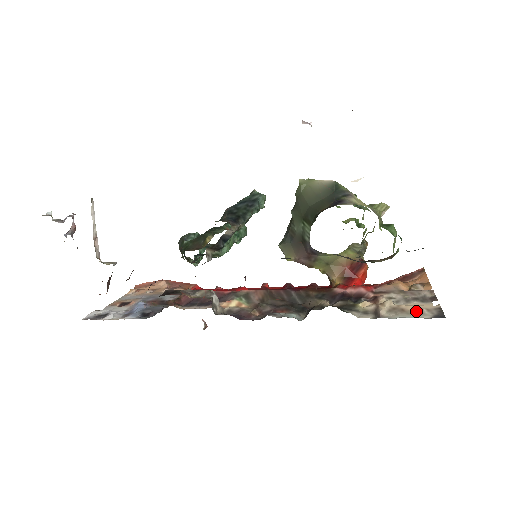
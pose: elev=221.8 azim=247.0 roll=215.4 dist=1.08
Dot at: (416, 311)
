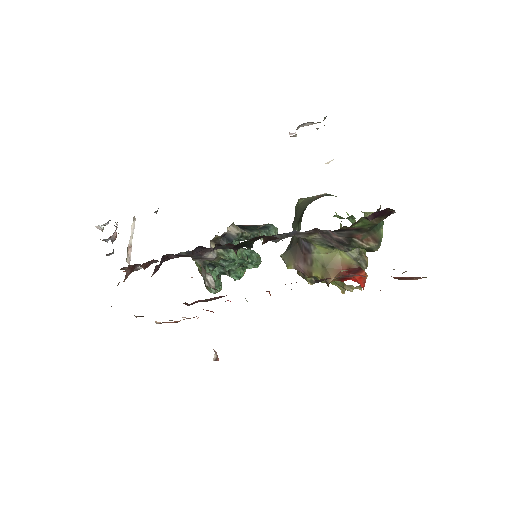
Dot at: occluded
